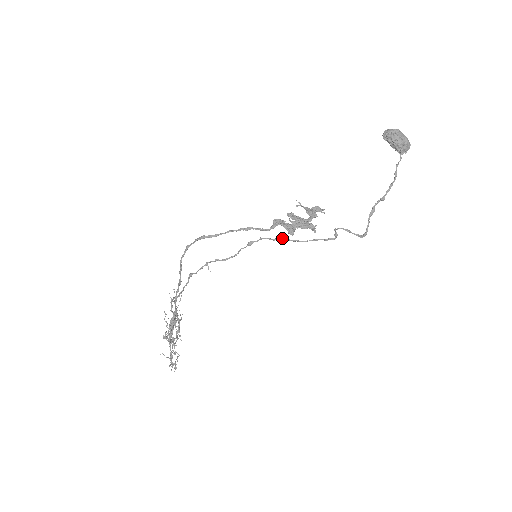
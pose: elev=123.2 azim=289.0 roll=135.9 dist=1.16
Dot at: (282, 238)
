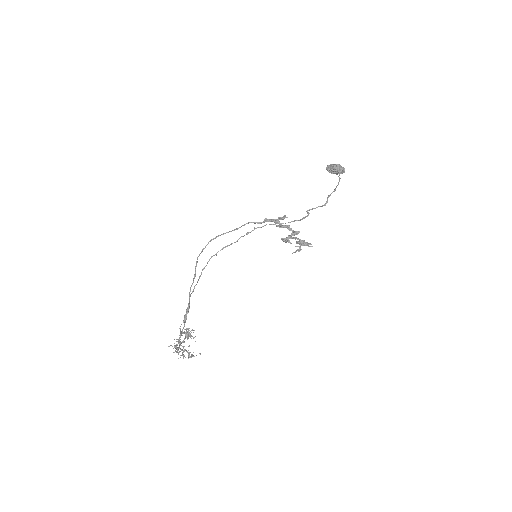
Dot at: (270, 224)
